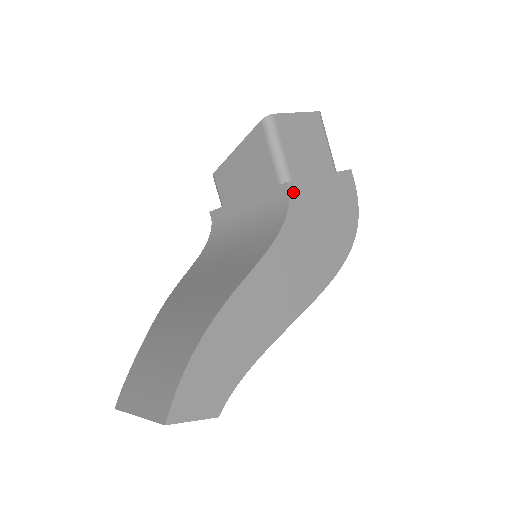
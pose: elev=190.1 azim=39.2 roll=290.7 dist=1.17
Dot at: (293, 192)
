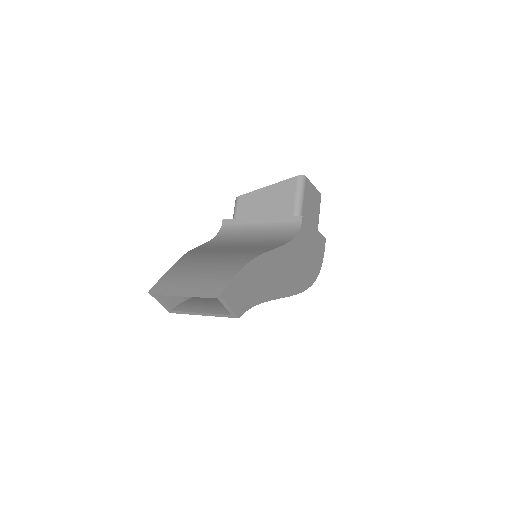
Dot at: (303, 224)
